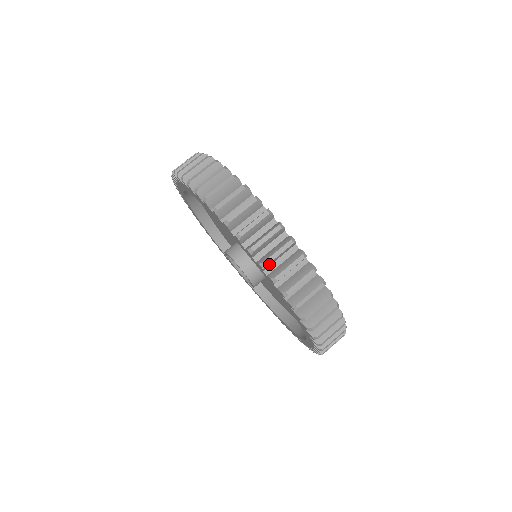
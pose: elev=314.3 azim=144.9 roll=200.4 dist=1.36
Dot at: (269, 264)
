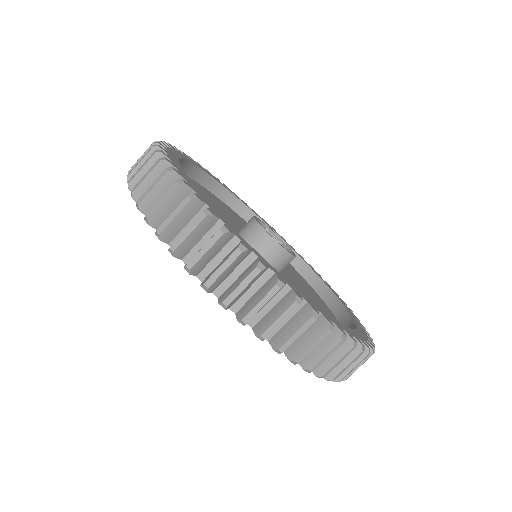
Dot at: (181, 249)
